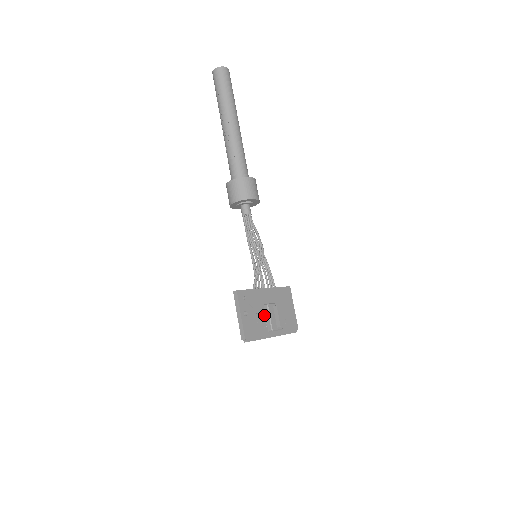
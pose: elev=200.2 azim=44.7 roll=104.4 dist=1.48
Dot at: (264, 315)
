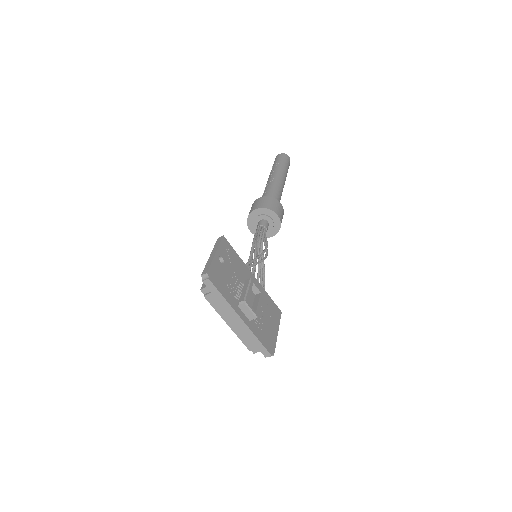
Dot at: (241, 287)
